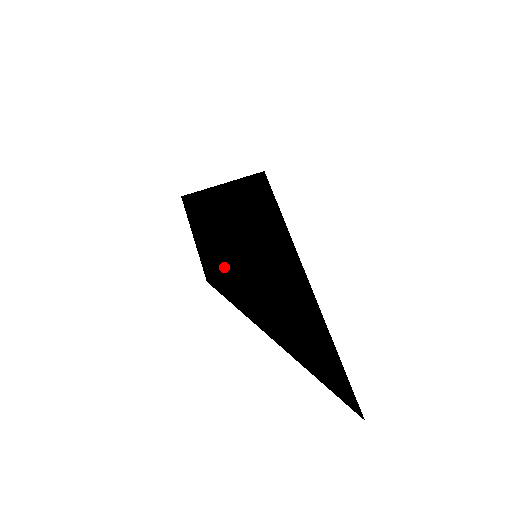
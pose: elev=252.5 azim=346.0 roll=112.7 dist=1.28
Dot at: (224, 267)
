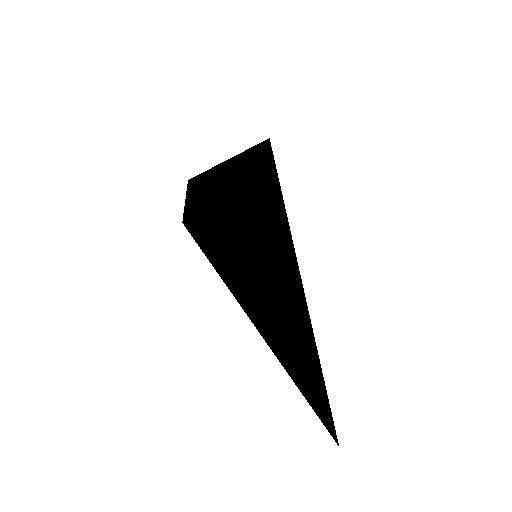
Dot at: (236, 281)
